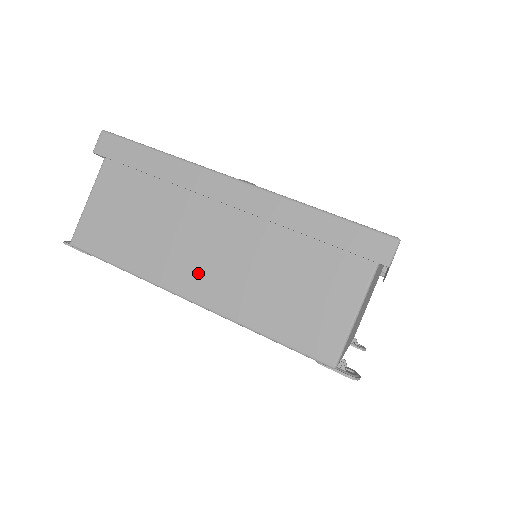
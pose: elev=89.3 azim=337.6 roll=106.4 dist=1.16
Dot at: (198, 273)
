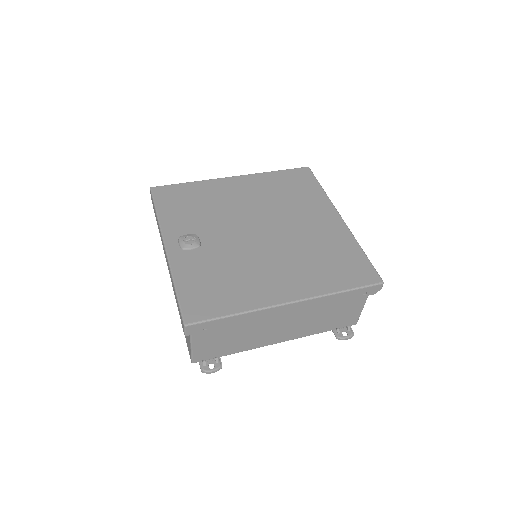
Dot at: occluded
